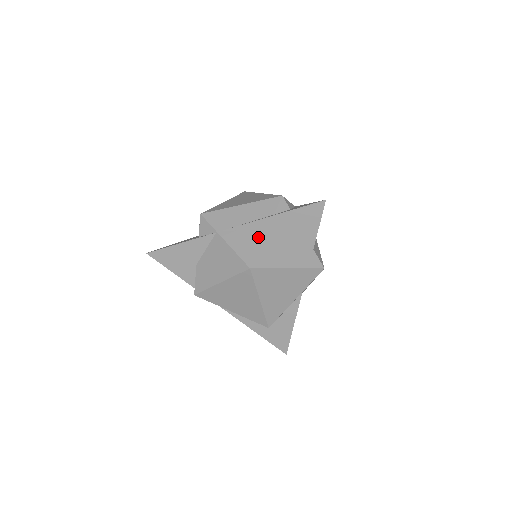
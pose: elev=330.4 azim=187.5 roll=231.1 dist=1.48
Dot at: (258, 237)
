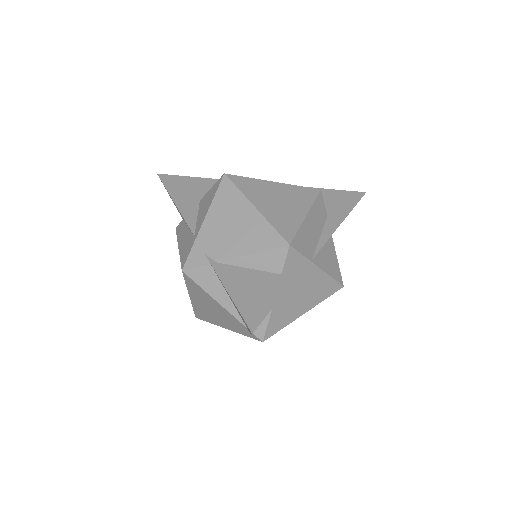
Dot at: (333, 249)
